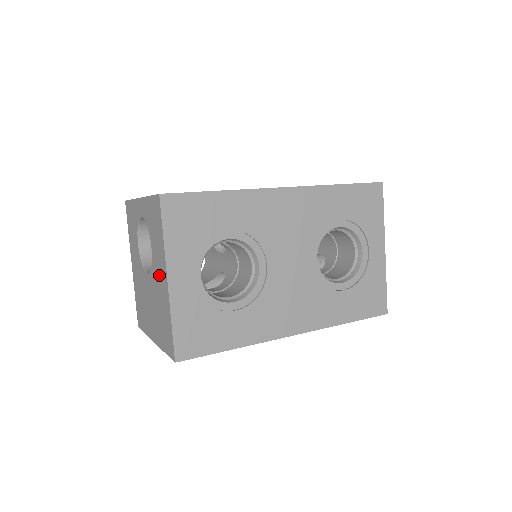
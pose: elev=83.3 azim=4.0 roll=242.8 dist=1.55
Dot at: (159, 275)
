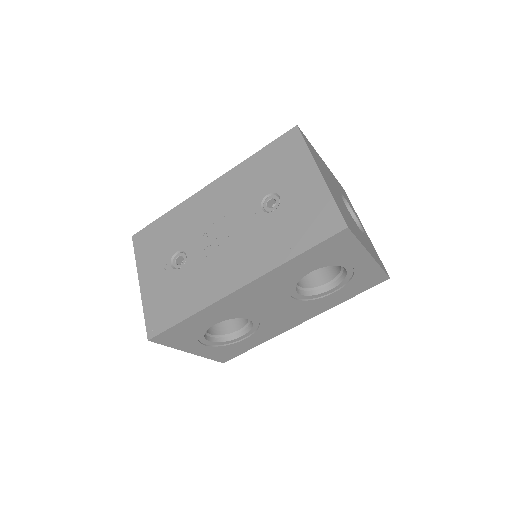
Dot at: occluded
